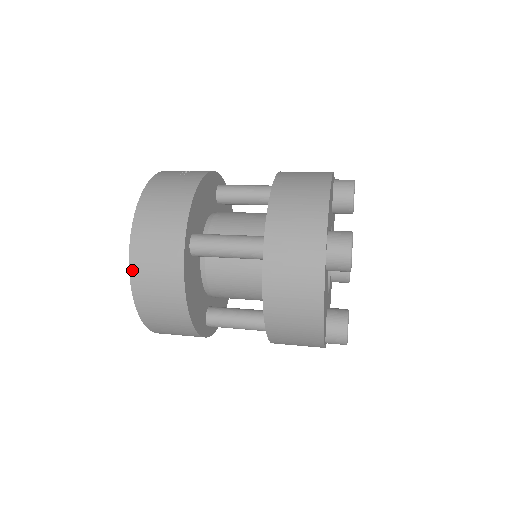
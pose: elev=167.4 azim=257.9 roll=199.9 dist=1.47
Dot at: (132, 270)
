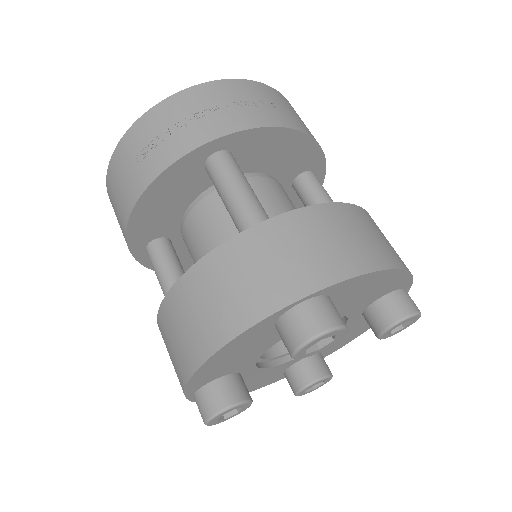
Dot at: occluded
